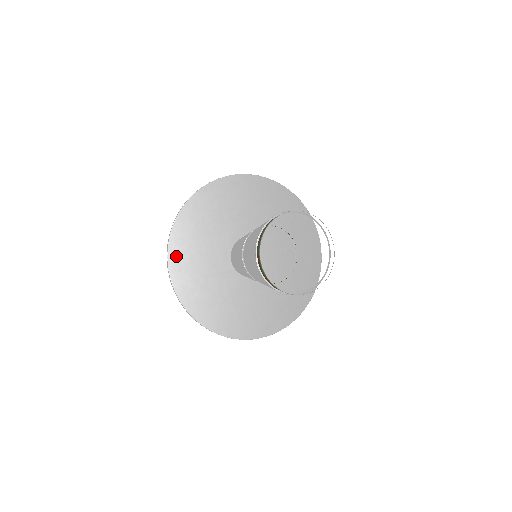
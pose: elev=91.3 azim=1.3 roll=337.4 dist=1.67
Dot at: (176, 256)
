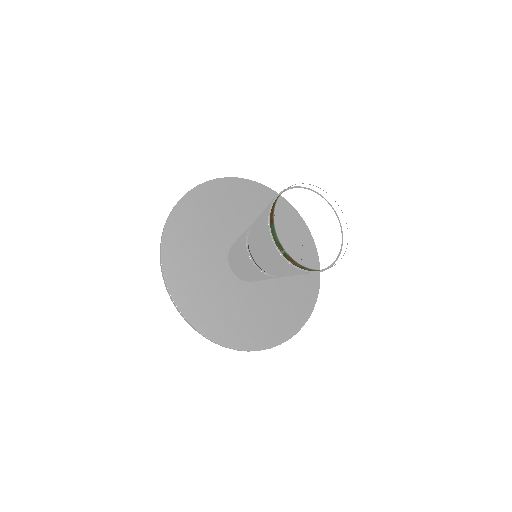
Dot at: (204, 192)
